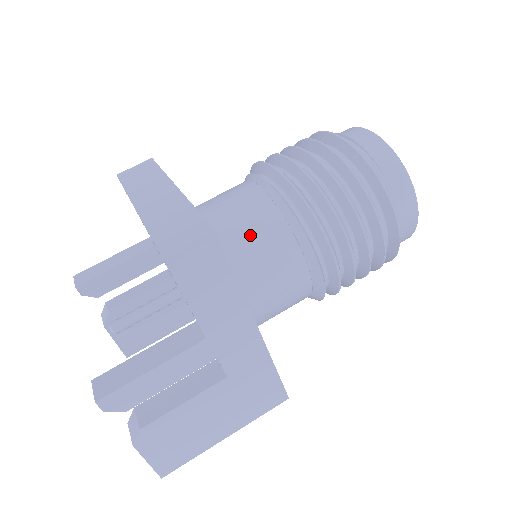
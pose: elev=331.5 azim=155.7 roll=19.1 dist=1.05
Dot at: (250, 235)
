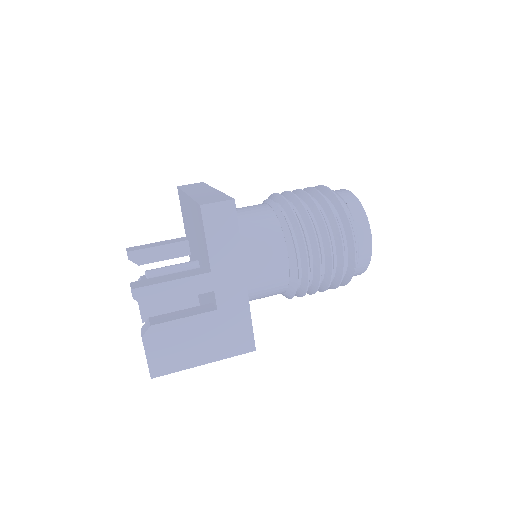
Dot at: (255, 227)
